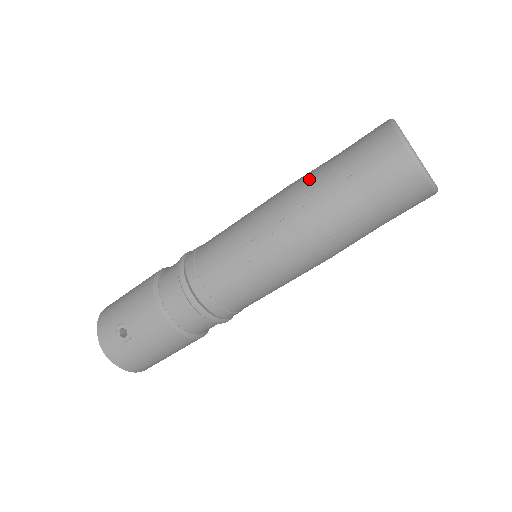
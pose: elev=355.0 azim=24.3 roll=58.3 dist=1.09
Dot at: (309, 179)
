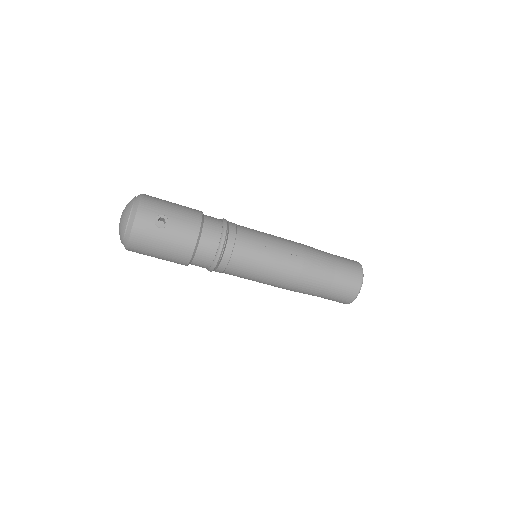
Dot at: (318, 251)
